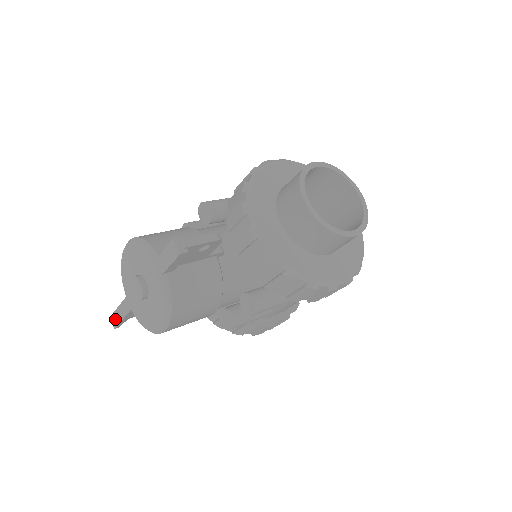
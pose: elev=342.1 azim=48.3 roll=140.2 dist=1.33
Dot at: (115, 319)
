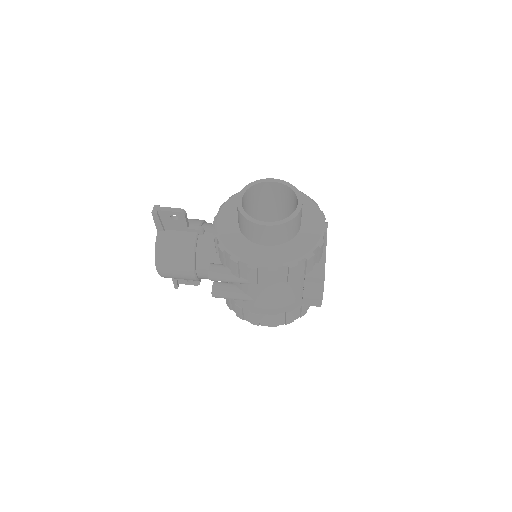
Dot at: occluded
